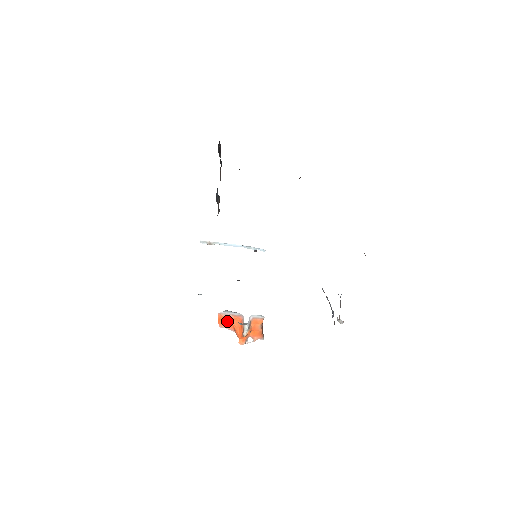
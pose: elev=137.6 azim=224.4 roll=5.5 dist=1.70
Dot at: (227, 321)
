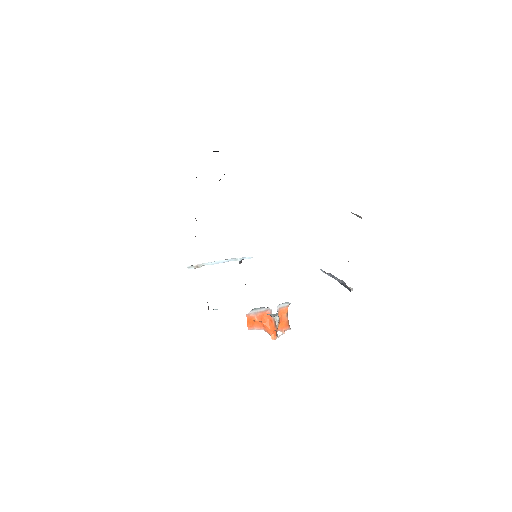
Dot at: (256, 320)
